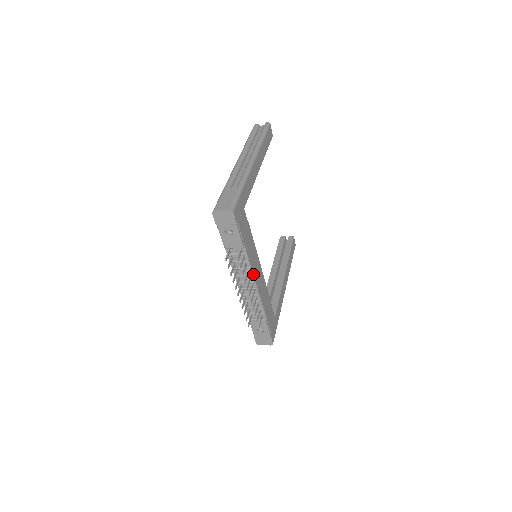
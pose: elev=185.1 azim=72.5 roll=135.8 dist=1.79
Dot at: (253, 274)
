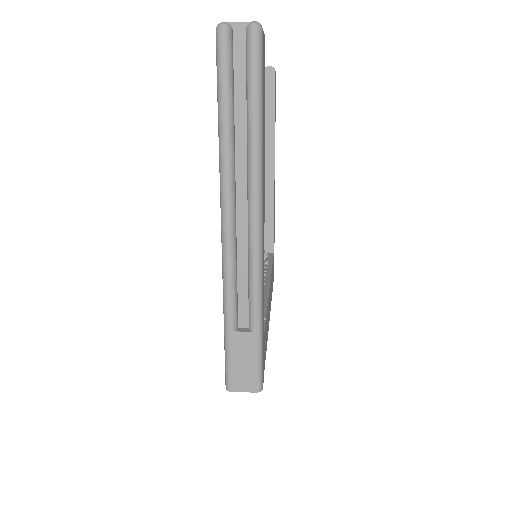
Dot at: occluded
